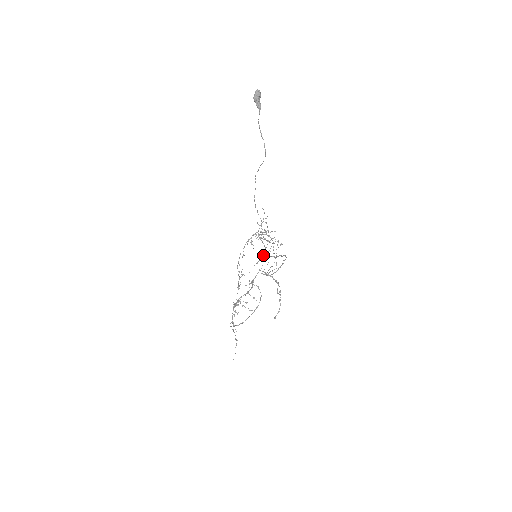
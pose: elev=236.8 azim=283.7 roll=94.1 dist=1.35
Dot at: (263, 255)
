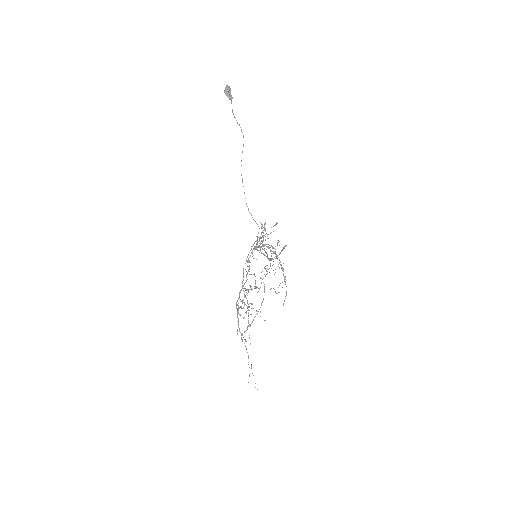
Dot at: (268, 269)
